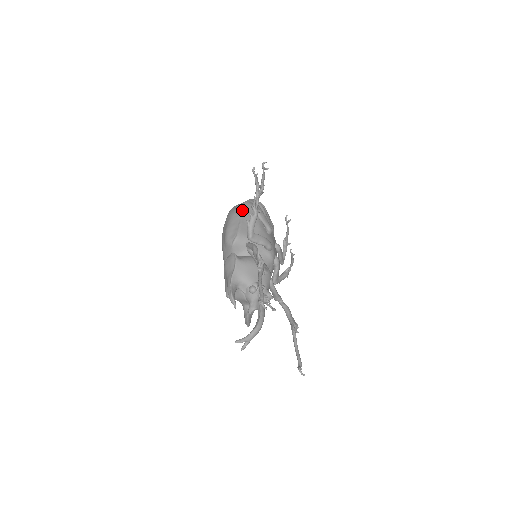
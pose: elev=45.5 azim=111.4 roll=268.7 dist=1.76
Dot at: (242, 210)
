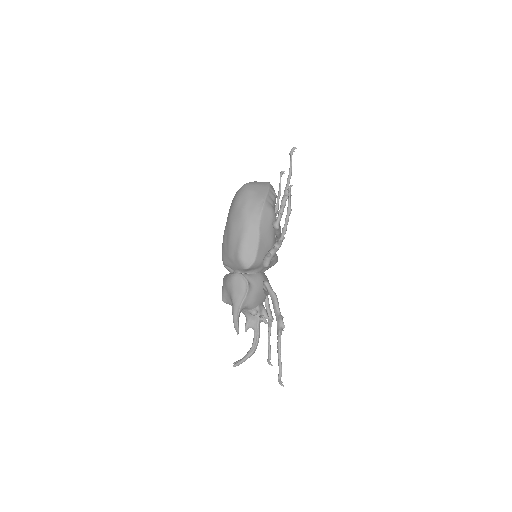
Dot at: (261, 221)
